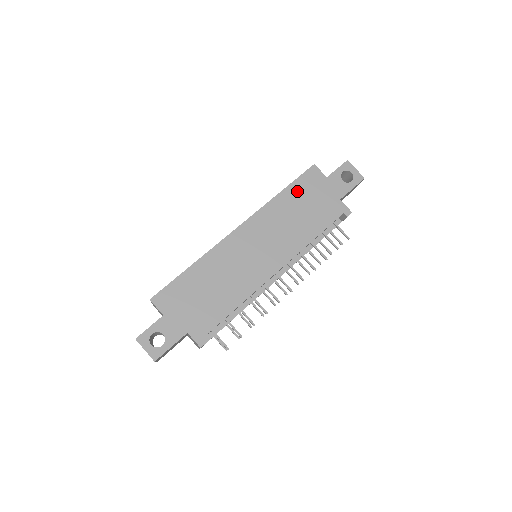
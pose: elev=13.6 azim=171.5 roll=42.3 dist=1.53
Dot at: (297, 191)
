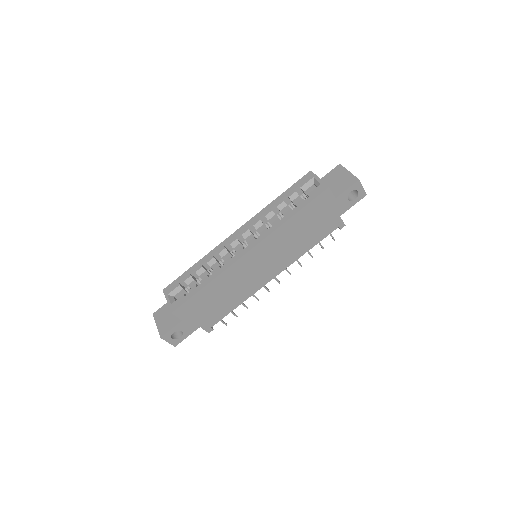
Dot at: (306, 214)
